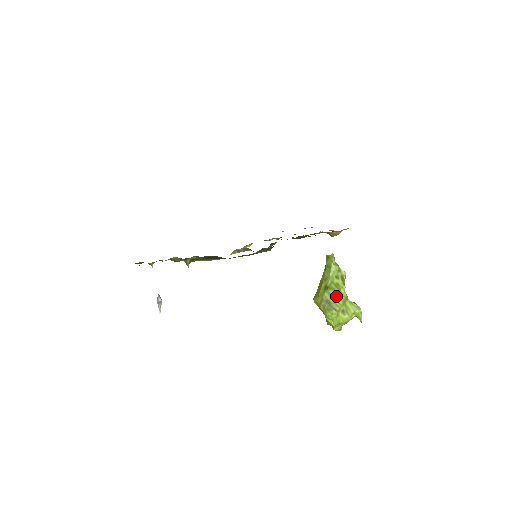
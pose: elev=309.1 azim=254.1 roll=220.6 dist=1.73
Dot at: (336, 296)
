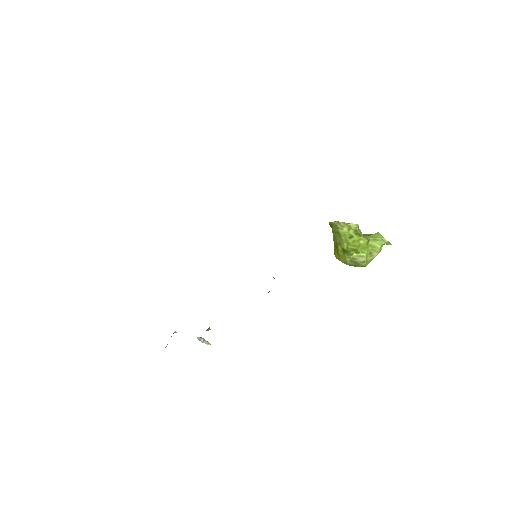
Dot at: (358, 252)
